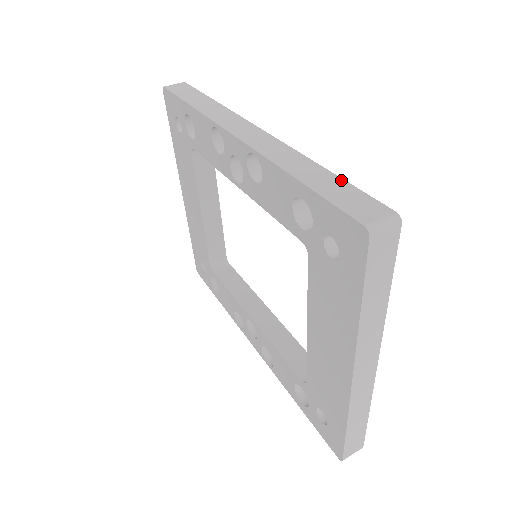
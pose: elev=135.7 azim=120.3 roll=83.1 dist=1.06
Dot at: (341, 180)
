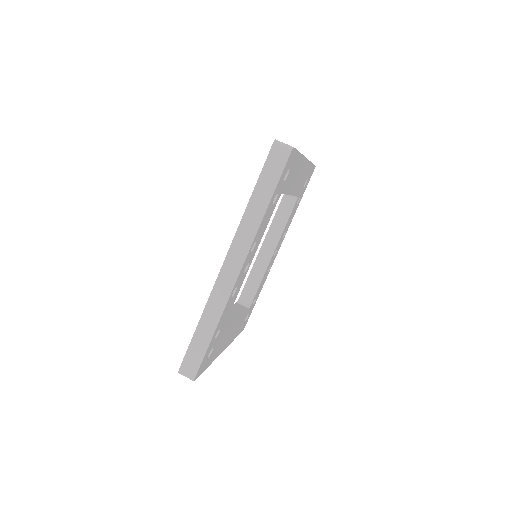
Dot at: (206, 347)
